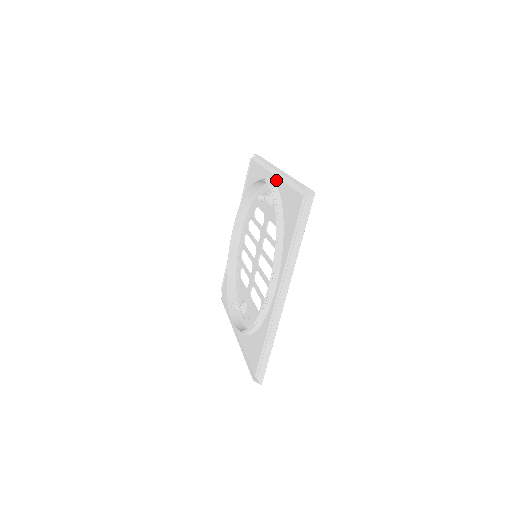
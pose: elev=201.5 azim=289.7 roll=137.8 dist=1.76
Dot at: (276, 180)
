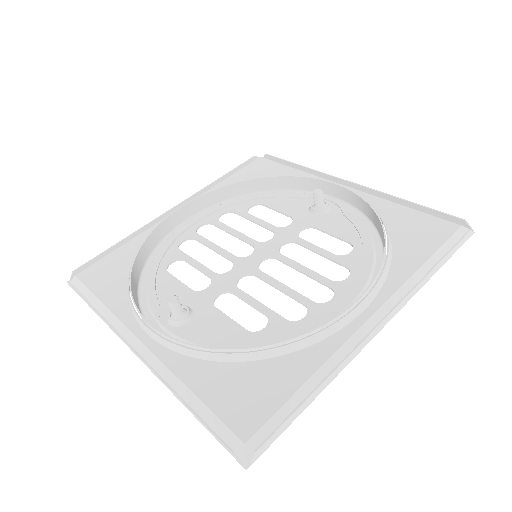
Dot at: (357, 192)
